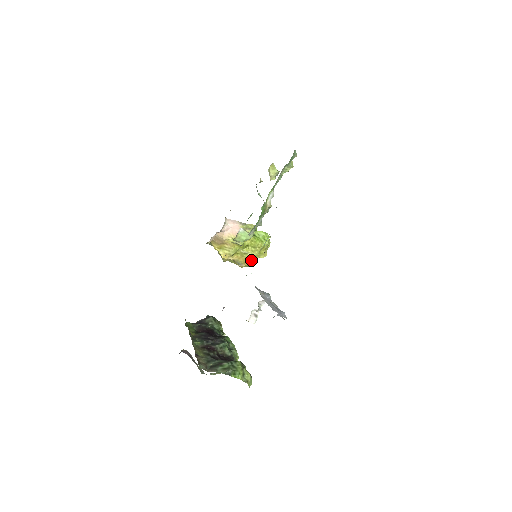
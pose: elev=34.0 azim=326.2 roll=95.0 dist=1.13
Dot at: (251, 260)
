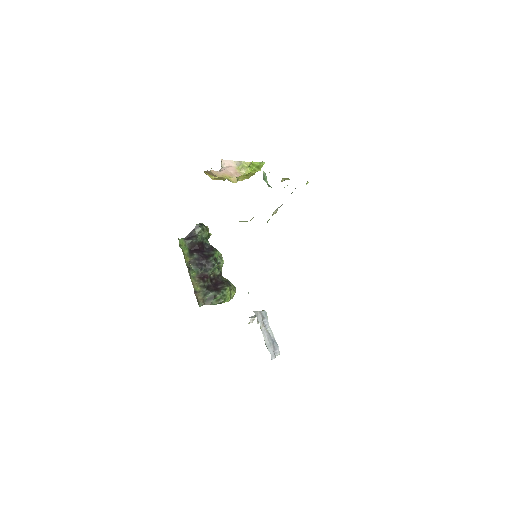
Dot at: occluded
